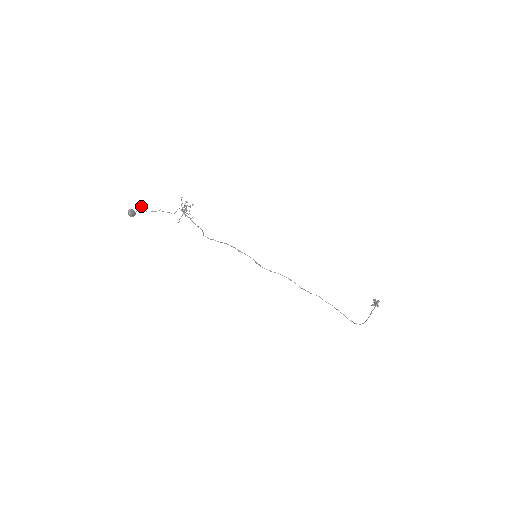
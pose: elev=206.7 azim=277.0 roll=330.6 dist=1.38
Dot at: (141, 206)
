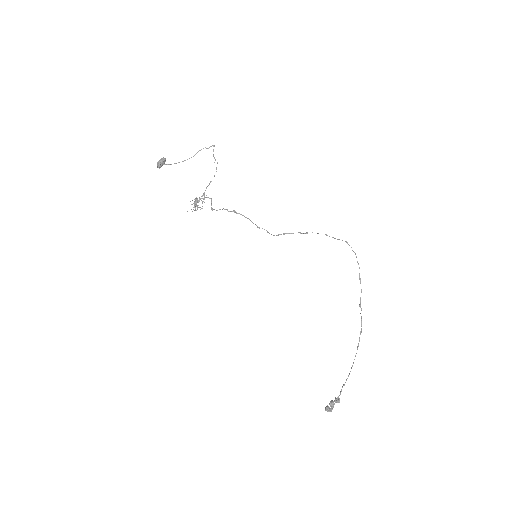
Dot at: (182, 161)
